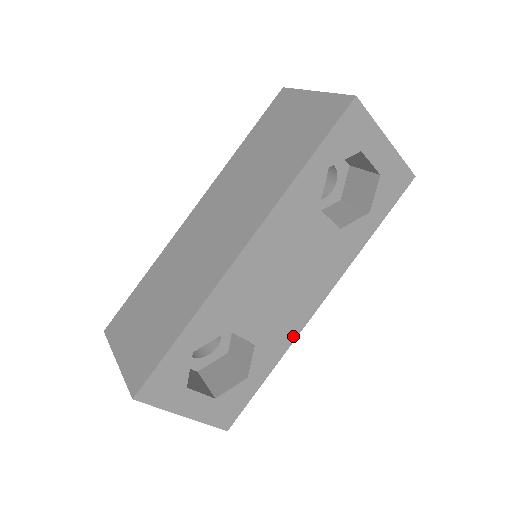
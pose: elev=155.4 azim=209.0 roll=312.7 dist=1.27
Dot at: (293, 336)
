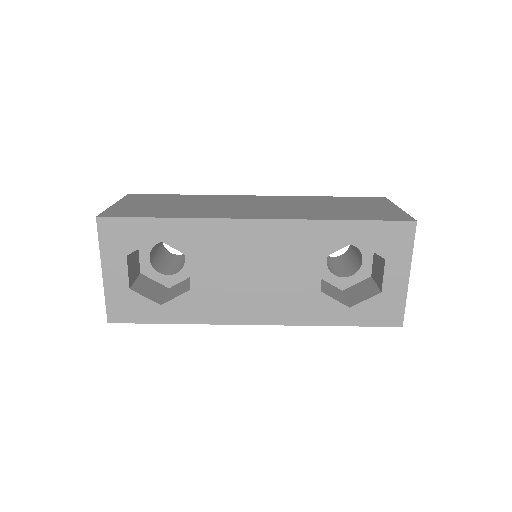
Dot at: (216, 320)
